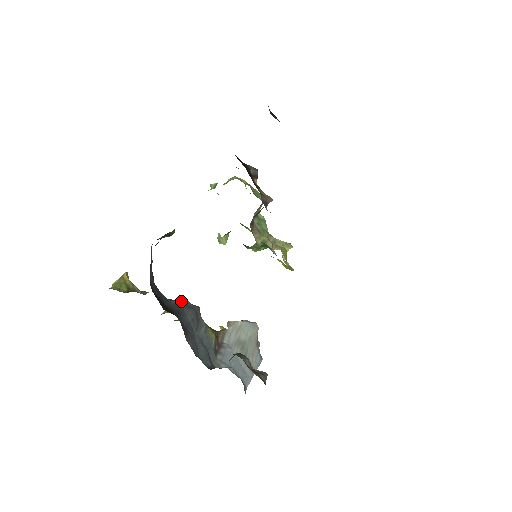
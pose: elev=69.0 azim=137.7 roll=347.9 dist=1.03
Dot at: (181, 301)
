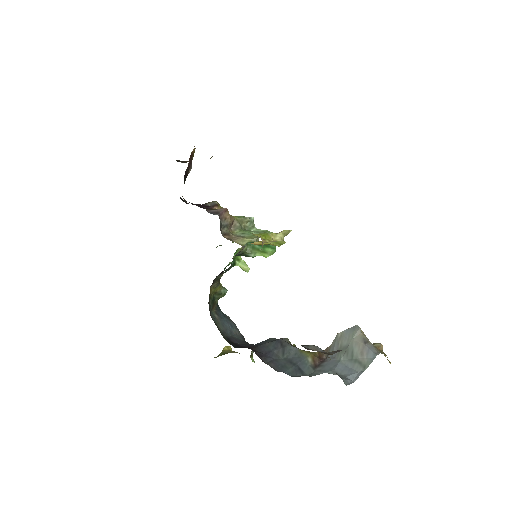
Dot at: (266, 340)
